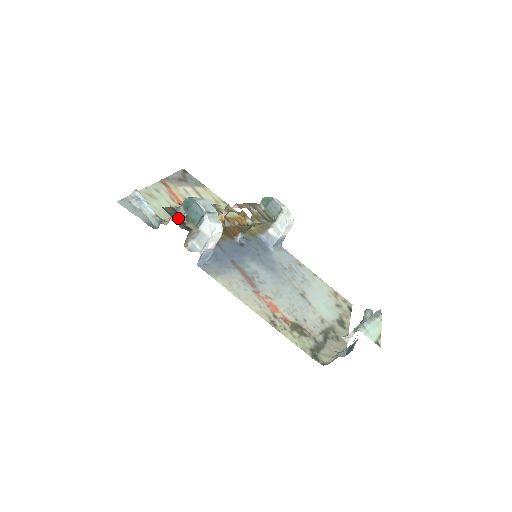
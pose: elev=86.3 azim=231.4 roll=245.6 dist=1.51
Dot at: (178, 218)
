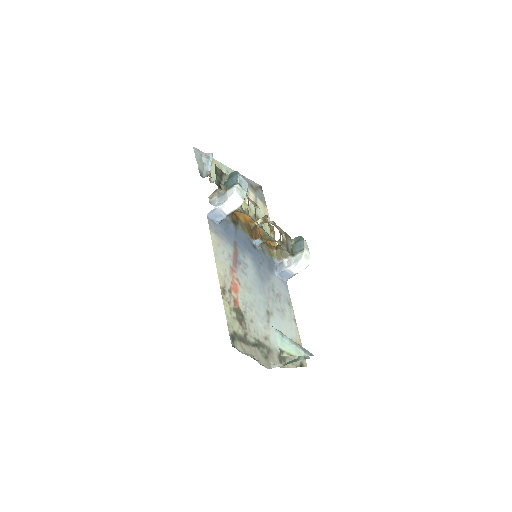
Dot at: (219, 177)
